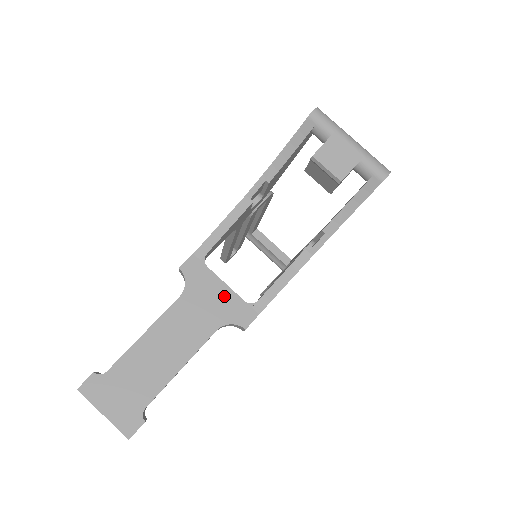
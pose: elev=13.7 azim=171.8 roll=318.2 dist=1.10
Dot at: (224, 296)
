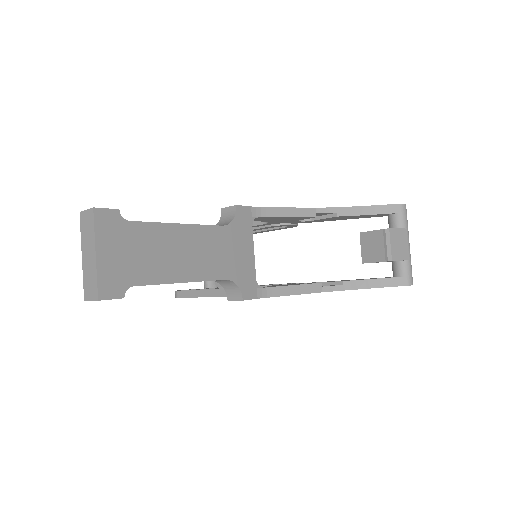
Dot at: (248, 260)
